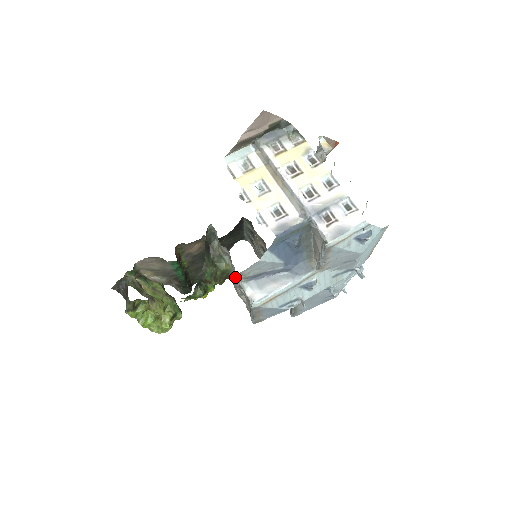
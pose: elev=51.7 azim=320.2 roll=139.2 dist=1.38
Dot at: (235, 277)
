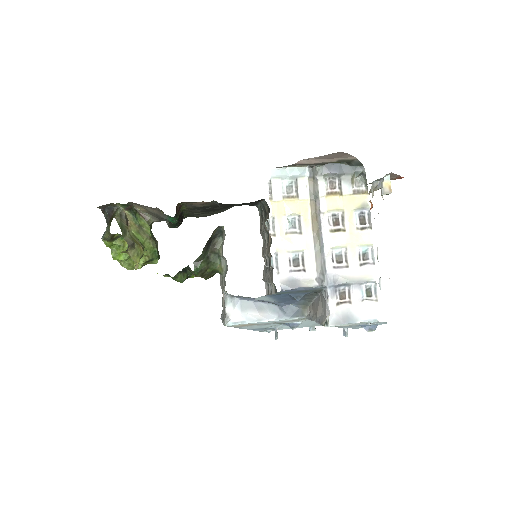
Dot at: (223, 286)
